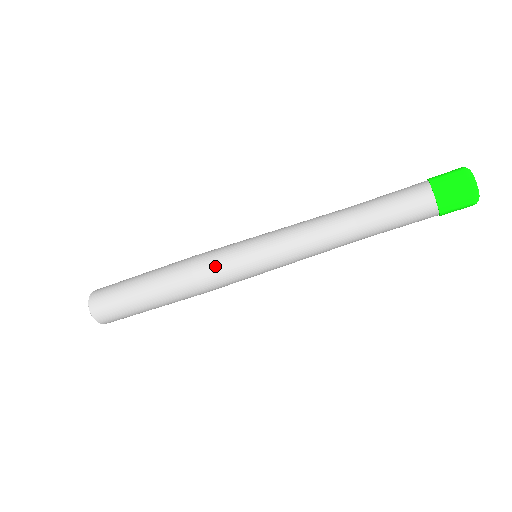
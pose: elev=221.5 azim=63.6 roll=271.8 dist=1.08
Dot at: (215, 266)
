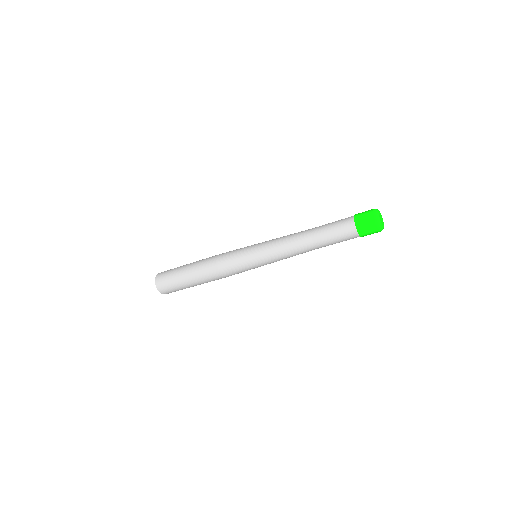
Dot at: (231, 262)
